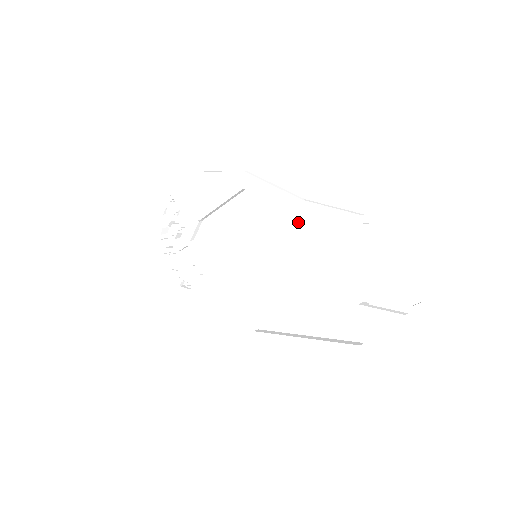
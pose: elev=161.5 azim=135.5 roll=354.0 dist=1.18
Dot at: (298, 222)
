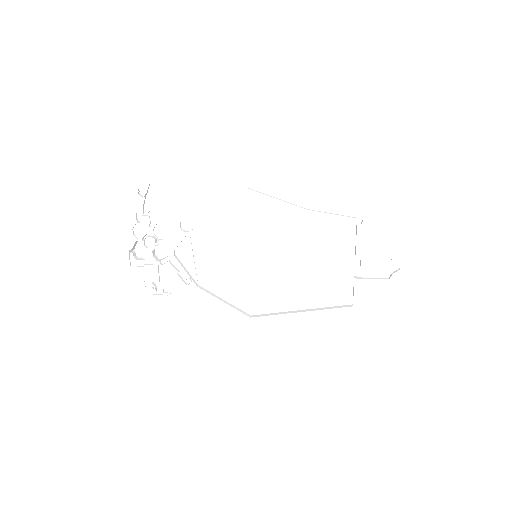
Dot at: (301, 226)
